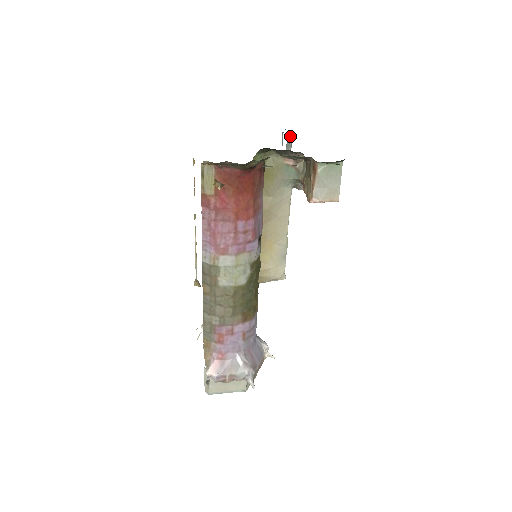
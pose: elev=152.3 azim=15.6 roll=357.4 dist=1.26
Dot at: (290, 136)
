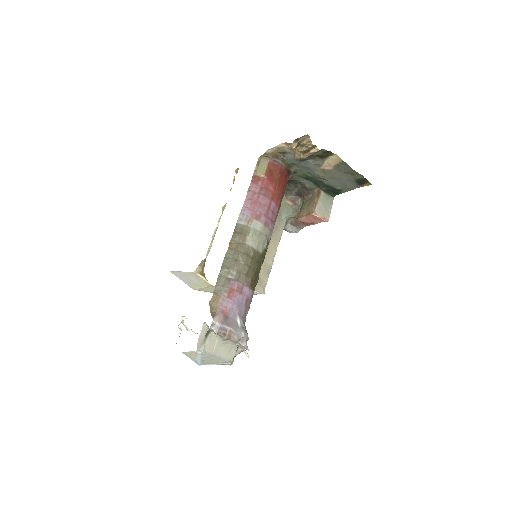
Dot at: occluded
